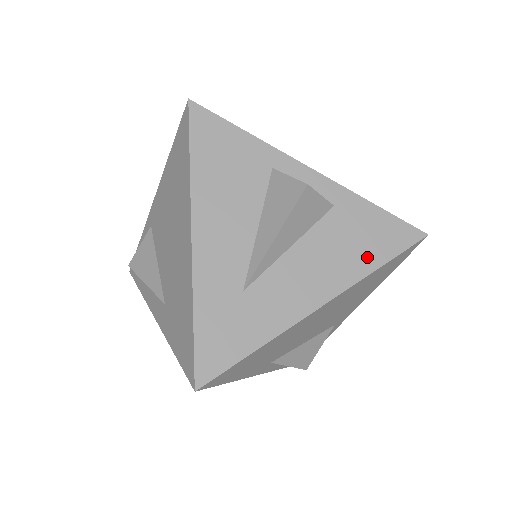
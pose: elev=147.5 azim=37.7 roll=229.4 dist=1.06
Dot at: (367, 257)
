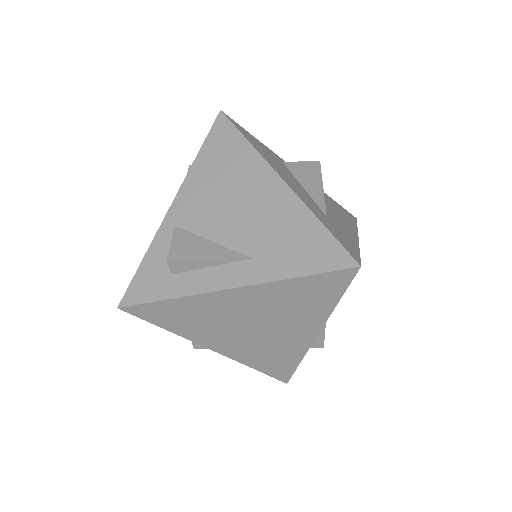
Dot at: (349, 219)
